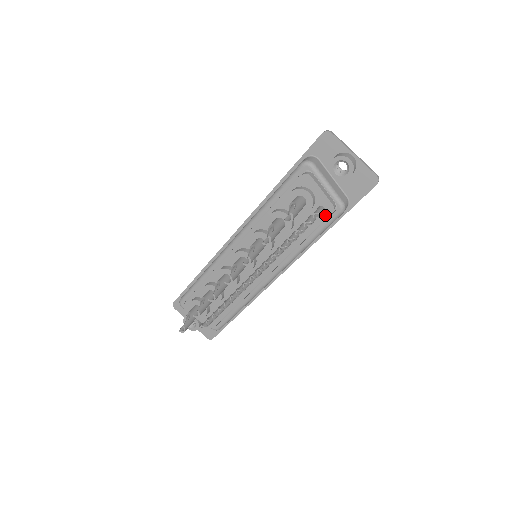
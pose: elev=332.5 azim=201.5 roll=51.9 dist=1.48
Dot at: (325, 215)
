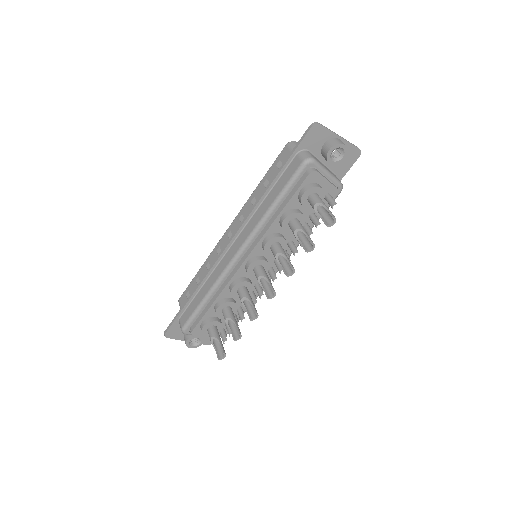
Dot at: occluded
